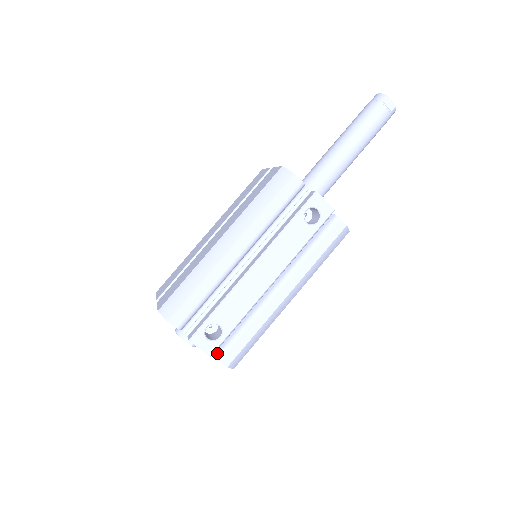
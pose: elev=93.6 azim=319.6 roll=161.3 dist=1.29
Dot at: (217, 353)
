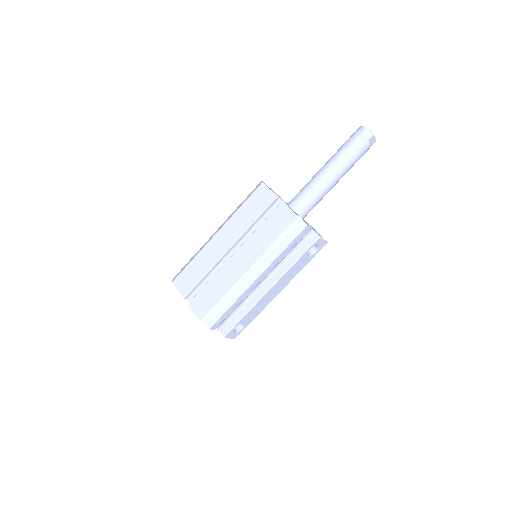
Dot at: occluded
